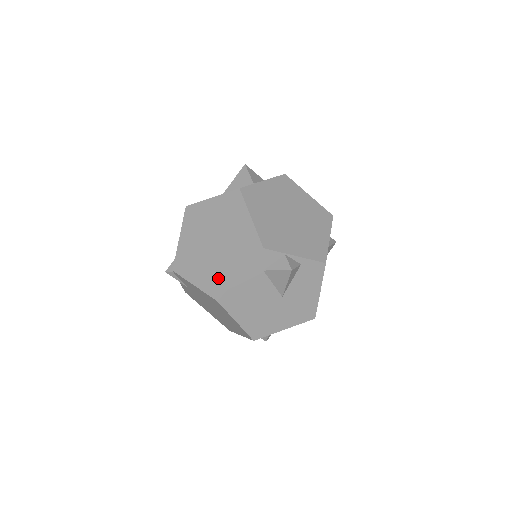
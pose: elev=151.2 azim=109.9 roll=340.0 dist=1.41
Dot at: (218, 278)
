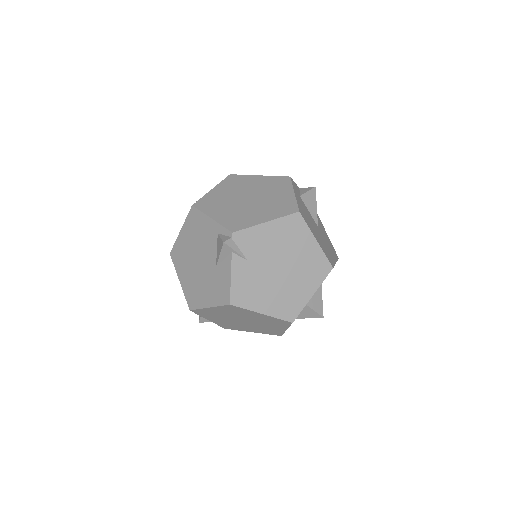
Dot at: (281, 205)
